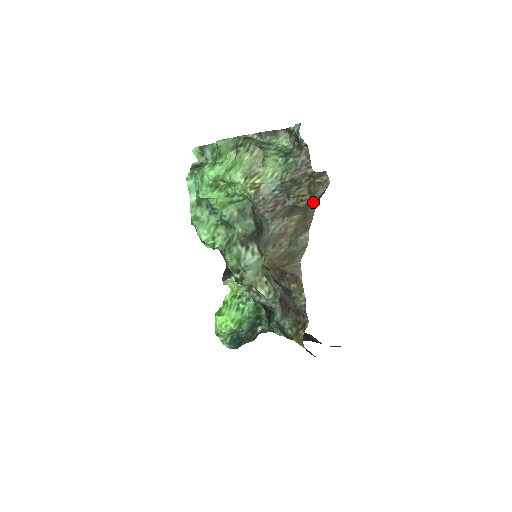
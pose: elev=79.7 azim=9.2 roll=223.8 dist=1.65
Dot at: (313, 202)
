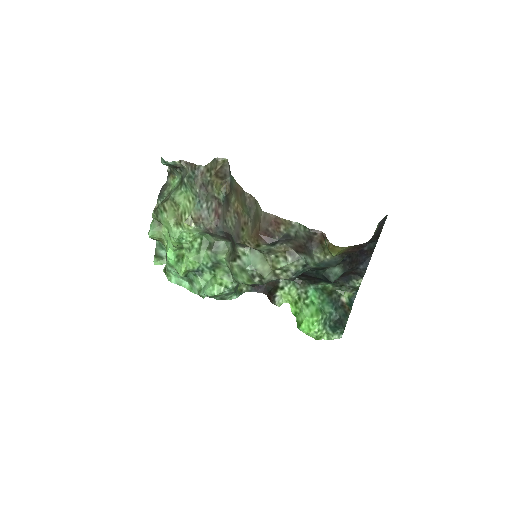
Dot at: (230, 179)
